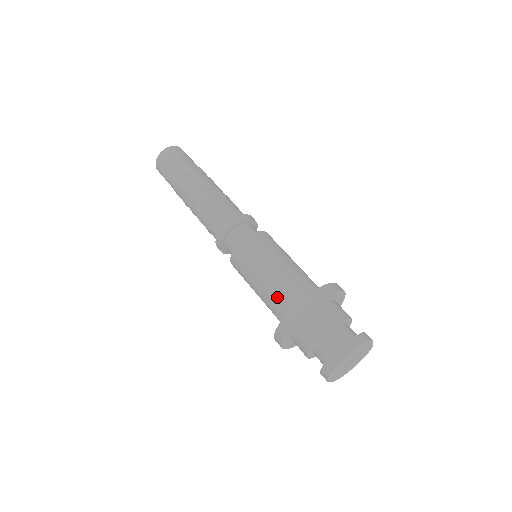
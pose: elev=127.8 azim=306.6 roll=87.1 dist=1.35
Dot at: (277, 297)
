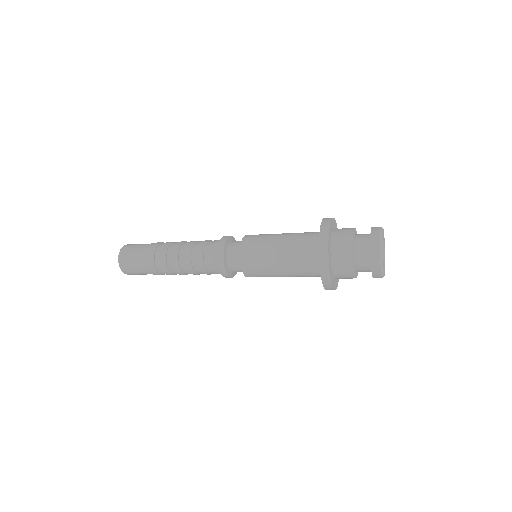
Dot at: (302, 273)
